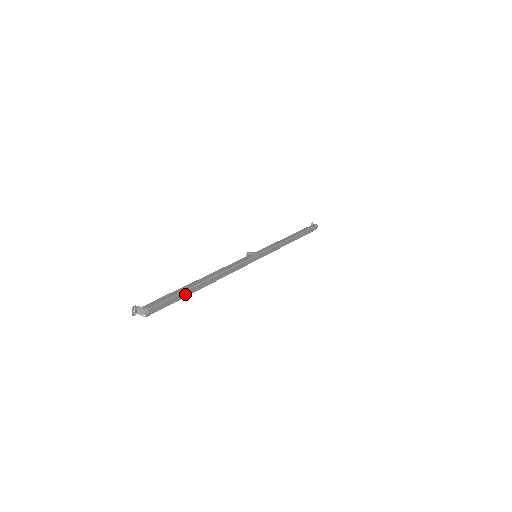
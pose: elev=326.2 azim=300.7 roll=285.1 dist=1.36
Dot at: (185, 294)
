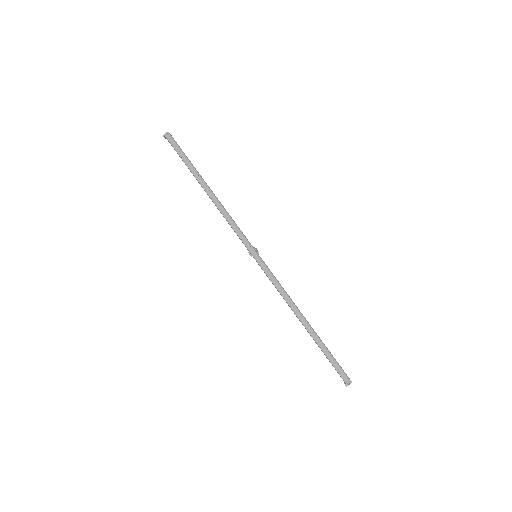
Dot at: (190, 166)
